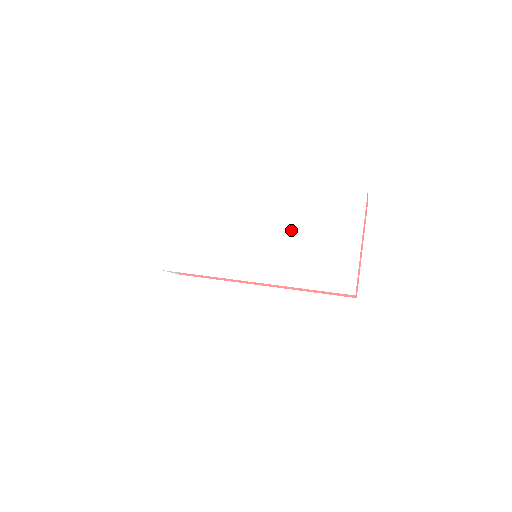
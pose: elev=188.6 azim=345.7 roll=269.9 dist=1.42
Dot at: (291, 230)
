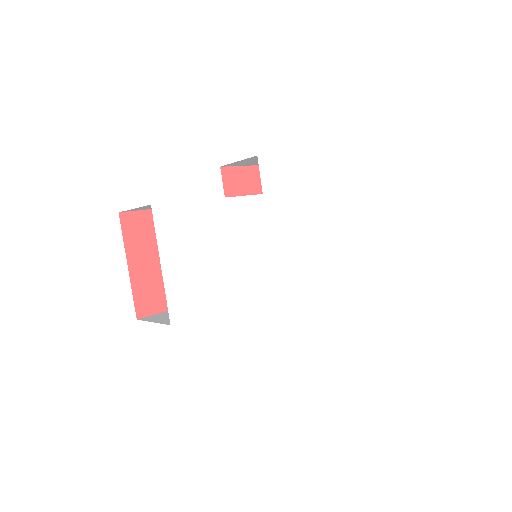
Dot at: (301, 214)
